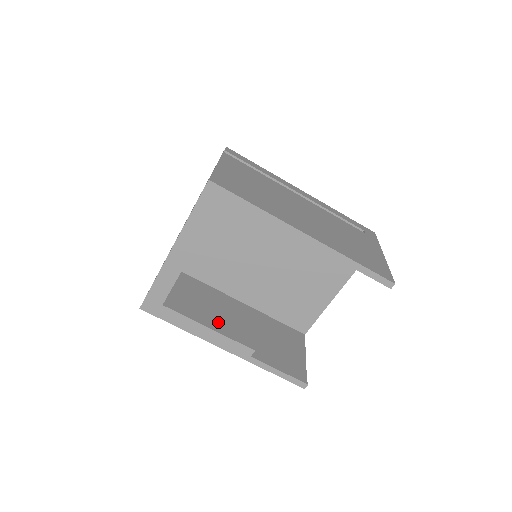
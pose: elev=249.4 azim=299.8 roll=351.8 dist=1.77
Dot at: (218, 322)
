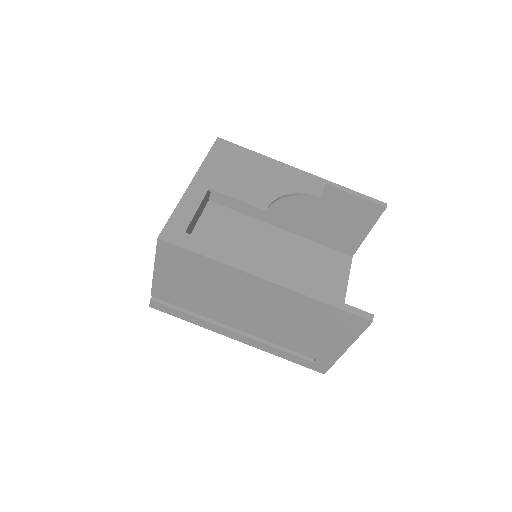
Dot at: occluded
